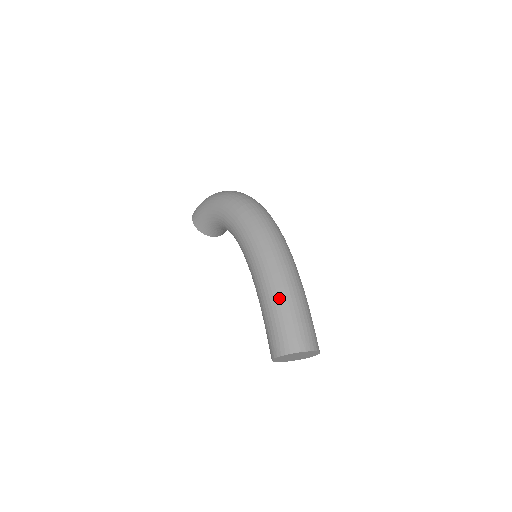
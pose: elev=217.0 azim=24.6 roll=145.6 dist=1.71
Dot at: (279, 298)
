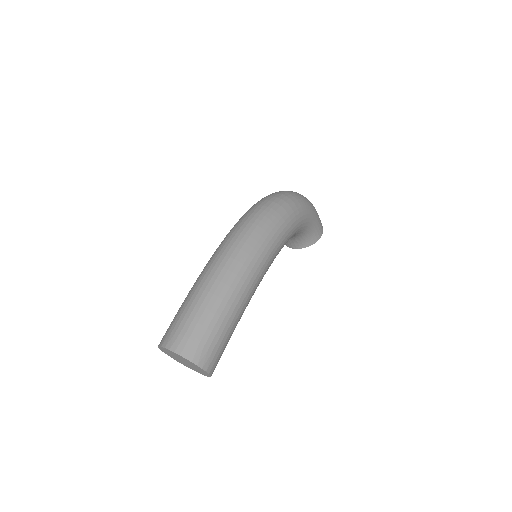
Dot at: (192, 287)
